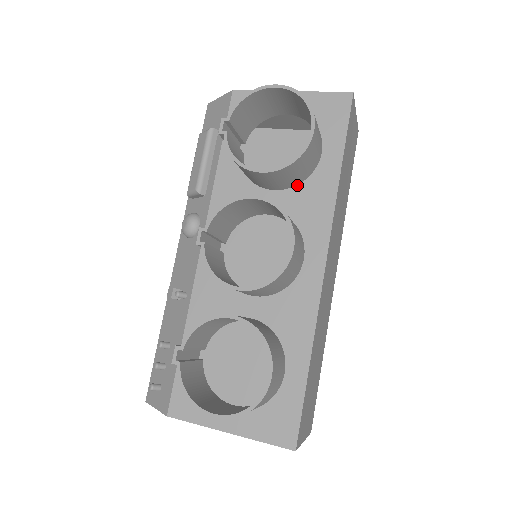
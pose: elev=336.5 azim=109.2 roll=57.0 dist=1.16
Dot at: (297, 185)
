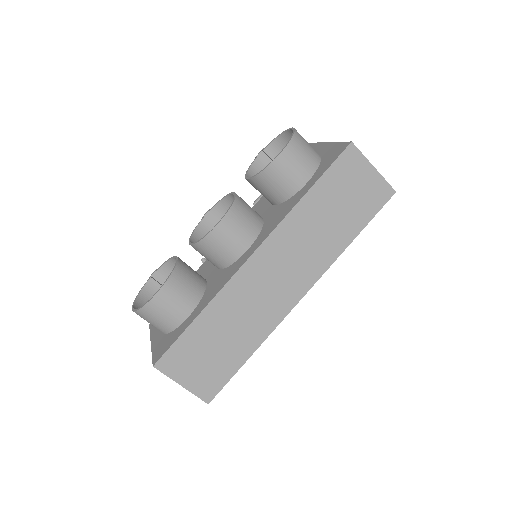
Dot at: (283, 203)
